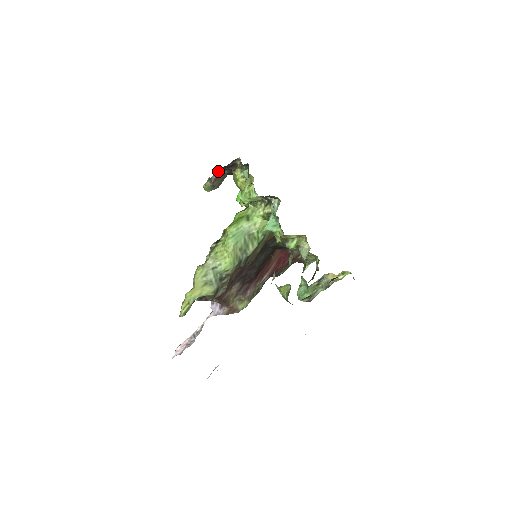
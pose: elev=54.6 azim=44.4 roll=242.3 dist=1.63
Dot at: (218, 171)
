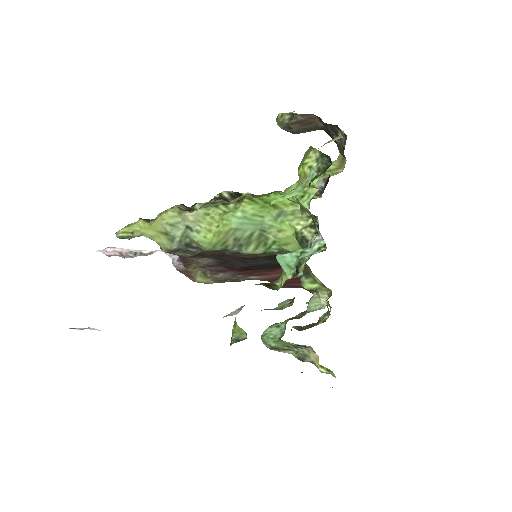
Dot at: (312, 115)
